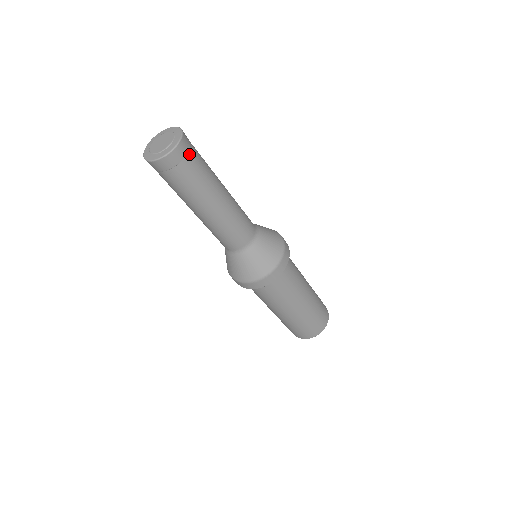
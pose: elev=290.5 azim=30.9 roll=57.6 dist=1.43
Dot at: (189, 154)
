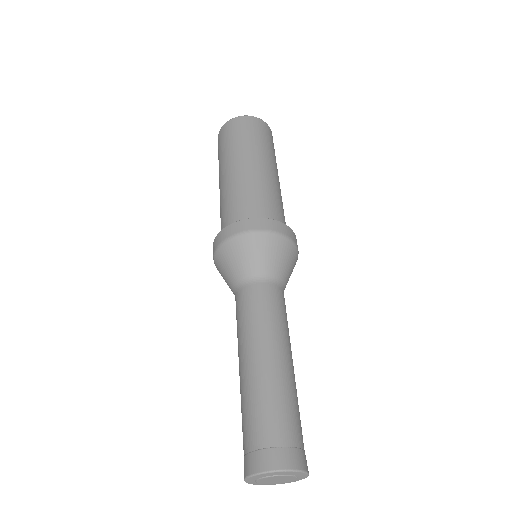
Dot at: occluded
